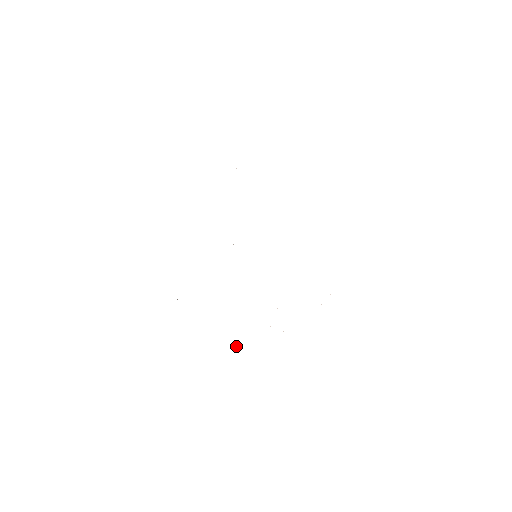
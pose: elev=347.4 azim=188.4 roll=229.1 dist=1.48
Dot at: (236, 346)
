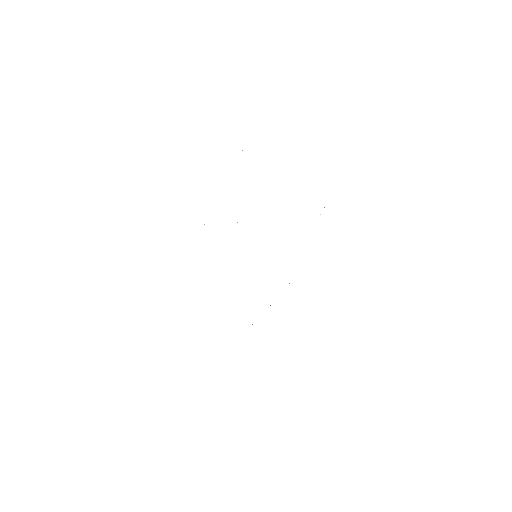
Dot at: occluded
